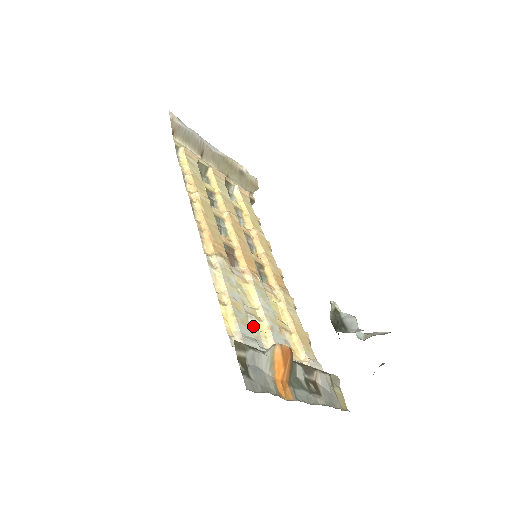
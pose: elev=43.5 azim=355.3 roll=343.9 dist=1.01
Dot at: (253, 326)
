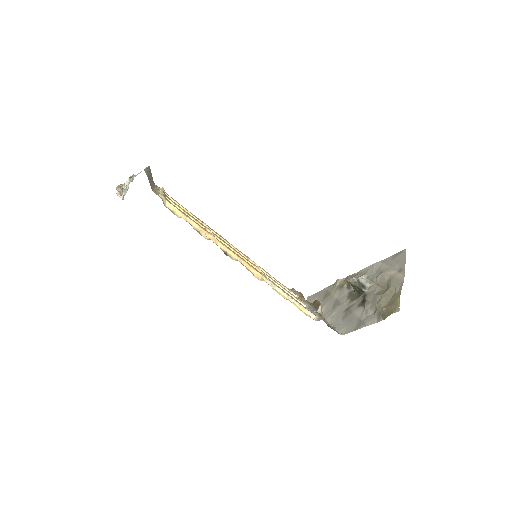
Dot at: occluded
